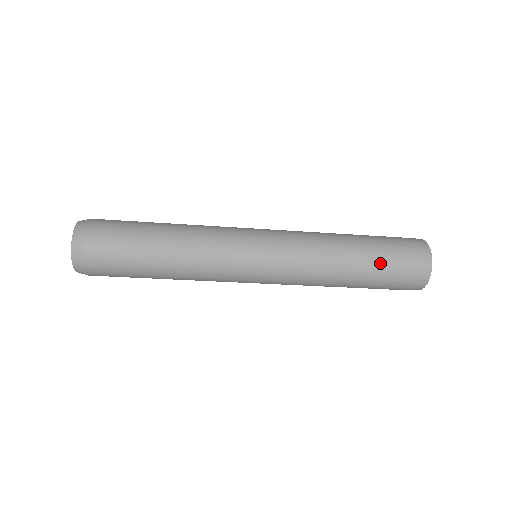
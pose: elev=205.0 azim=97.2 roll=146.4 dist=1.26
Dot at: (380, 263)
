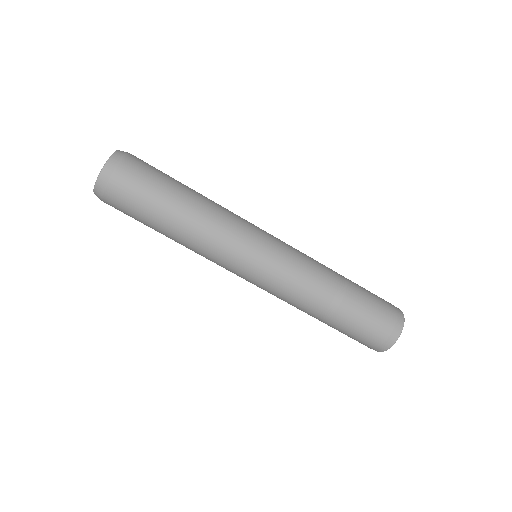
Dot at: (363, 289)
